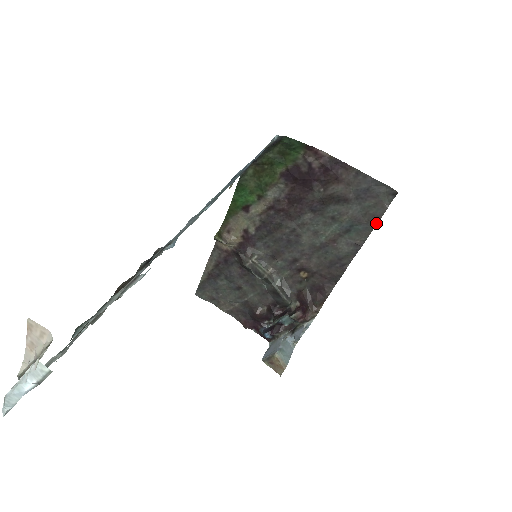
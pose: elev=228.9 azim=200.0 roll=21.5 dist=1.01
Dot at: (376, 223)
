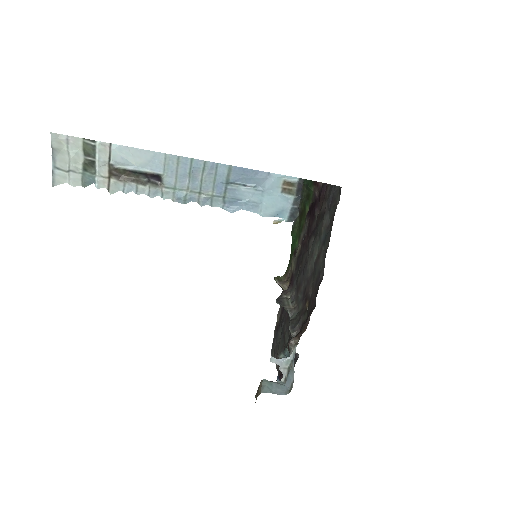
Dot at: occluded
